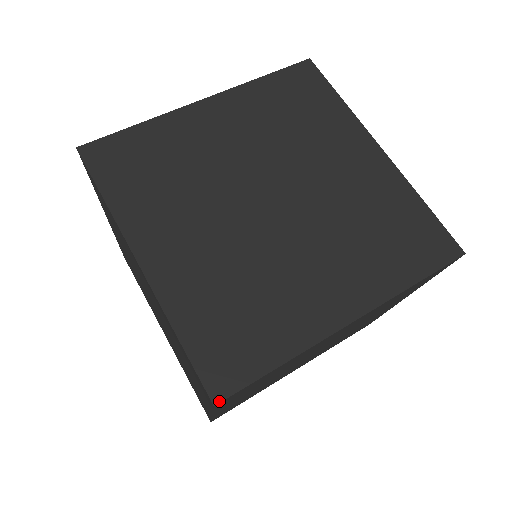
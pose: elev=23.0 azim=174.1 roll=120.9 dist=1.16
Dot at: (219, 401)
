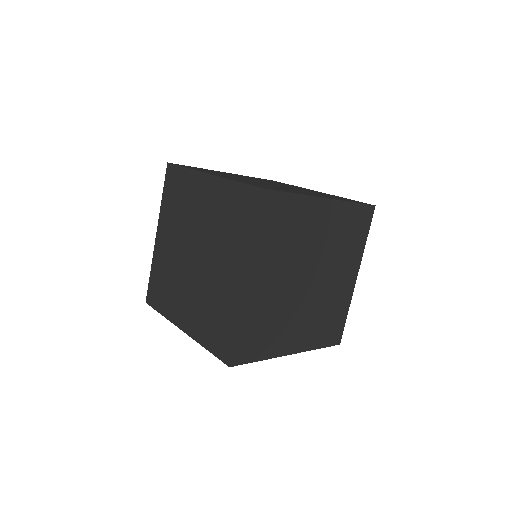
Dot at: (232, 366)
